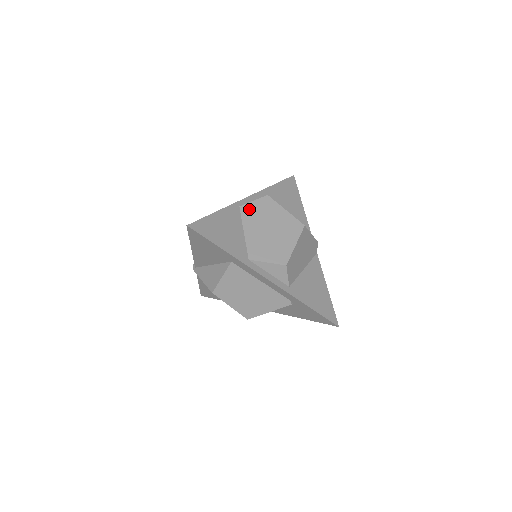
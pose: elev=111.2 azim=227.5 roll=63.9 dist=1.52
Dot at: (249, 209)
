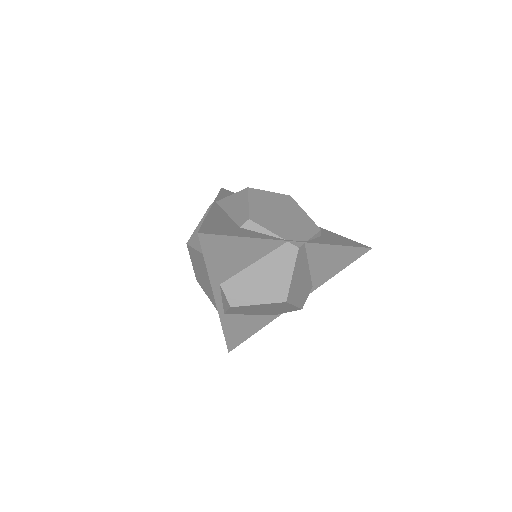
Dot at: (233, 312)
